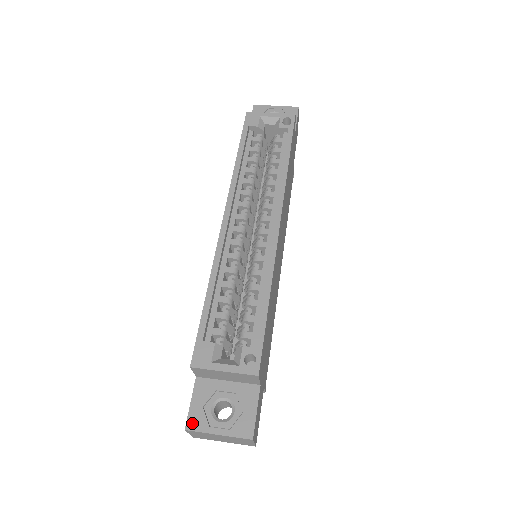
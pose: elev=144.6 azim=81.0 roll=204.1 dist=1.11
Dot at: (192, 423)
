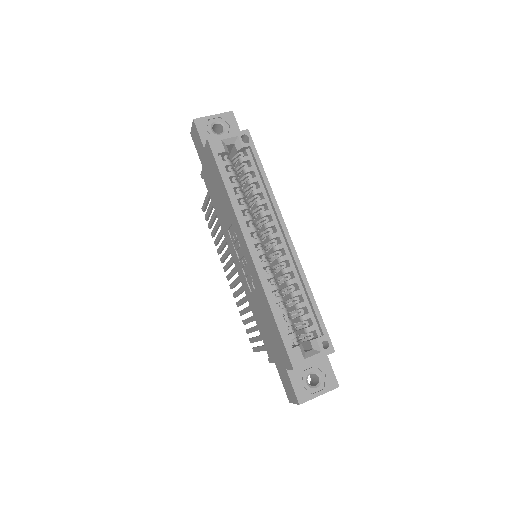
Dot at: (301, 398)
